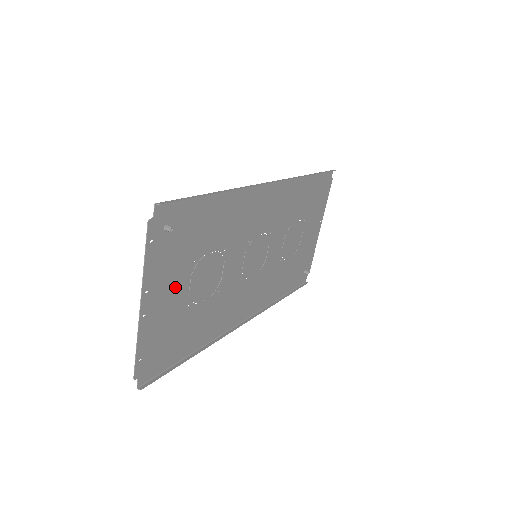
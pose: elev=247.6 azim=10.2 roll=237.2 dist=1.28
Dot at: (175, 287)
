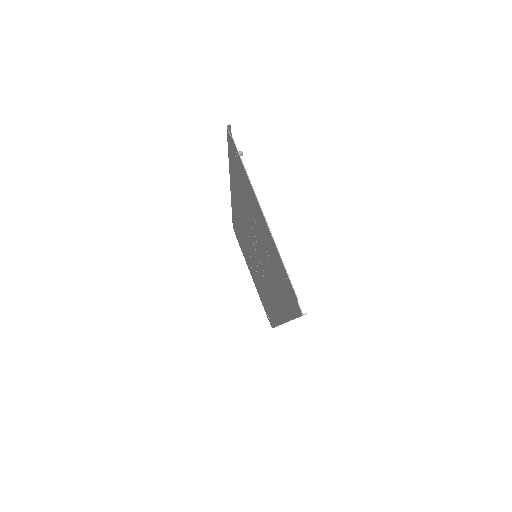
Dot at: (259, 224)
